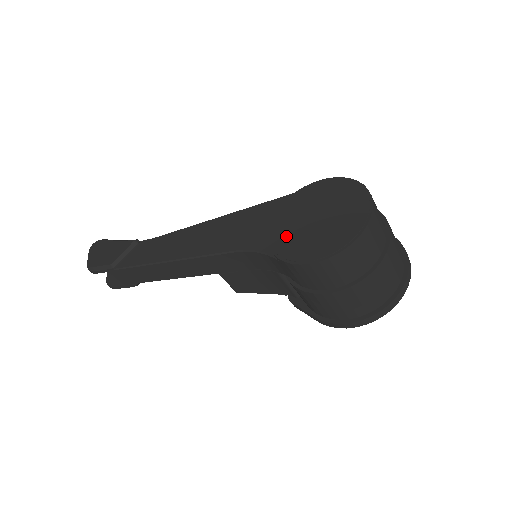
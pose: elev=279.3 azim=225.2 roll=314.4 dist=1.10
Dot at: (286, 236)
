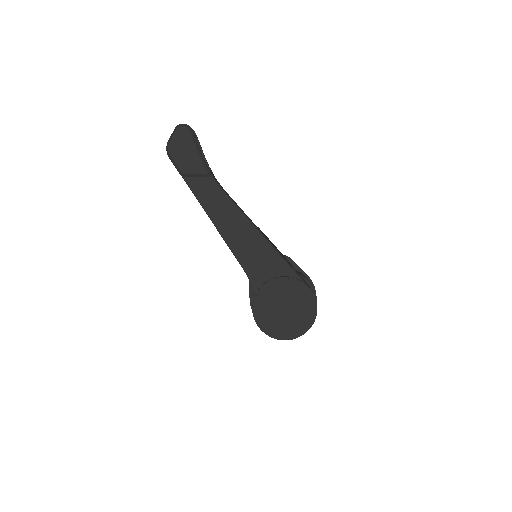
Dot at: (266, 300)
